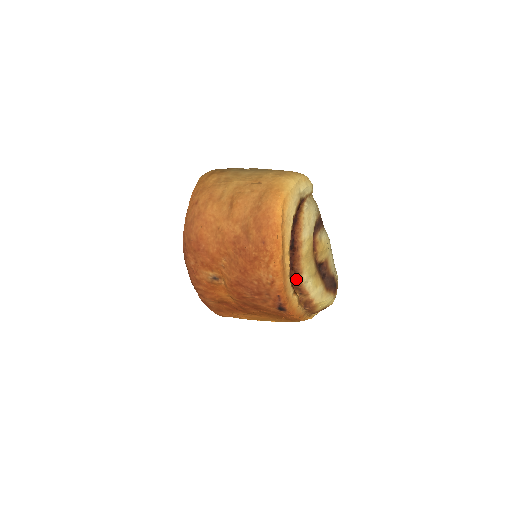
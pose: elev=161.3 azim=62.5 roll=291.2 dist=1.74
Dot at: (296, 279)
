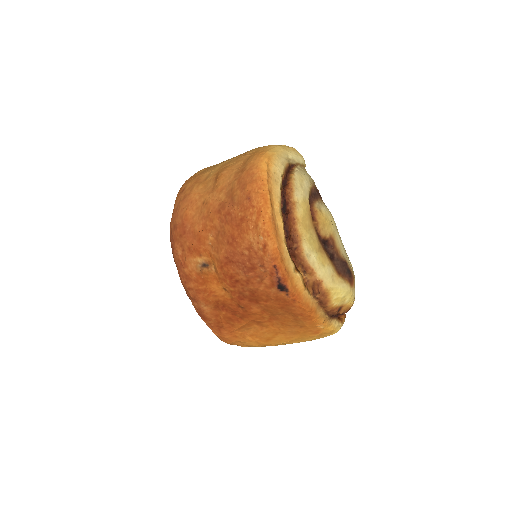
Dot at: (295, 250)
